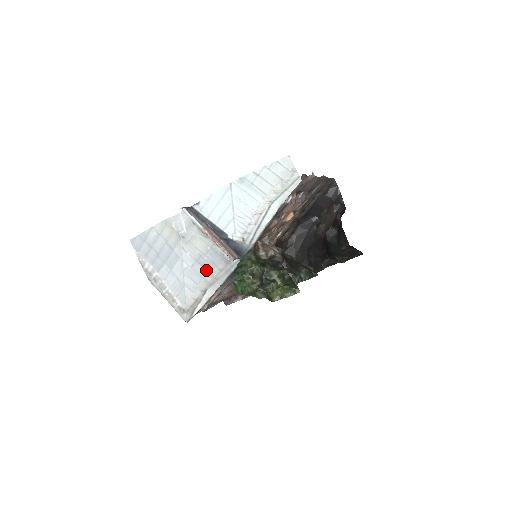
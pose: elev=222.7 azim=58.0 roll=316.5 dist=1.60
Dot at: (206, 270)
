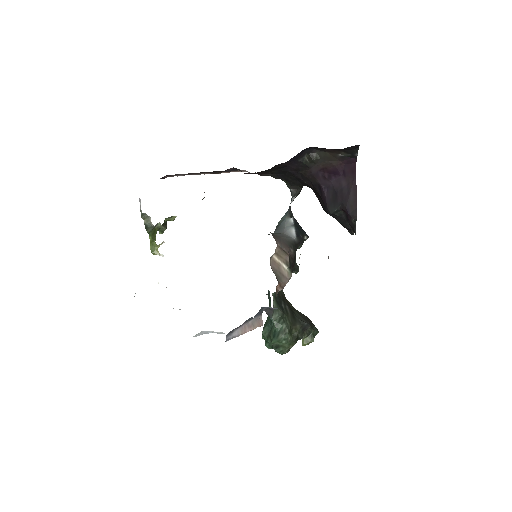
Dot at: occluded
